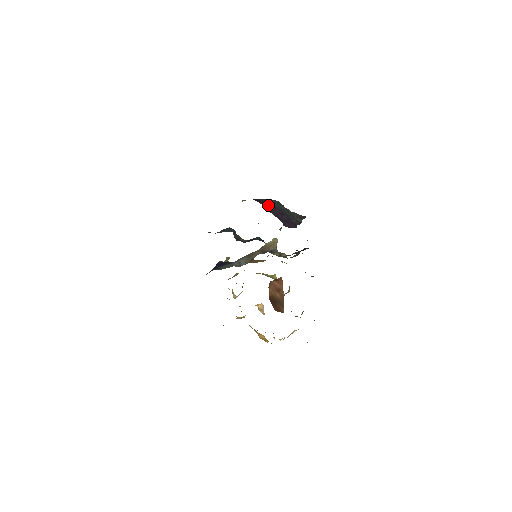
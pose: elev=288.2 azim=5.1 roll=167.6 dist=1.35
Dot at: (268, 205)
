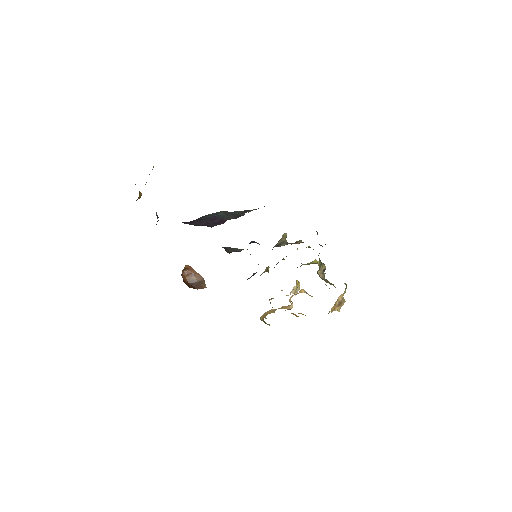
Dot at: (199, 220)
